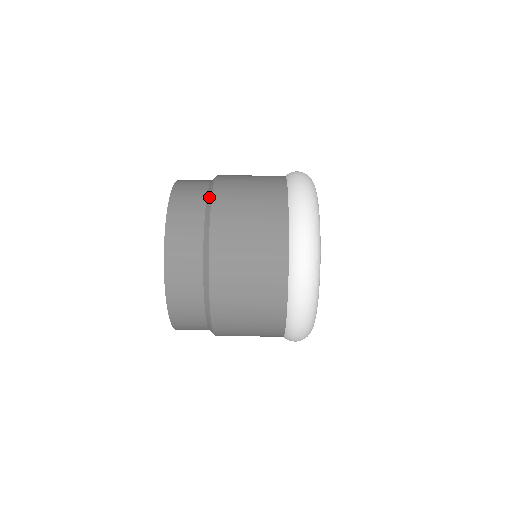
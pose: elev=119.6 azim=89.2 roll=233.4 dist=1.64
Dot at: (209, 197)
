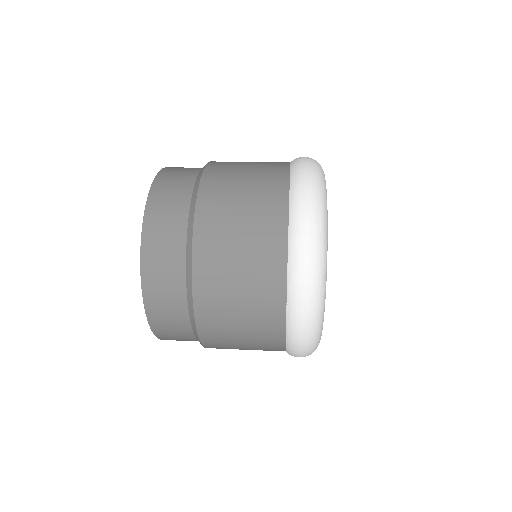
Dot at: (199, 177)
